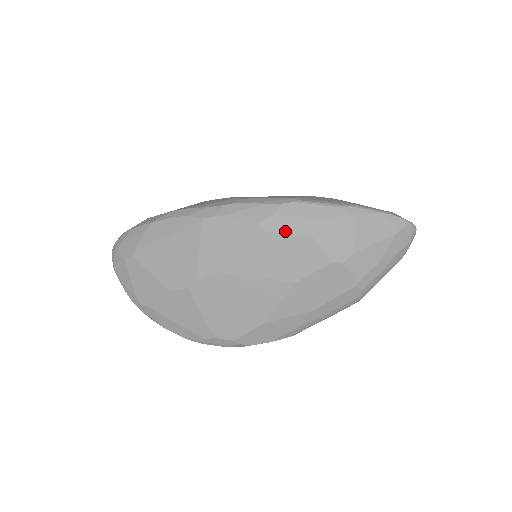
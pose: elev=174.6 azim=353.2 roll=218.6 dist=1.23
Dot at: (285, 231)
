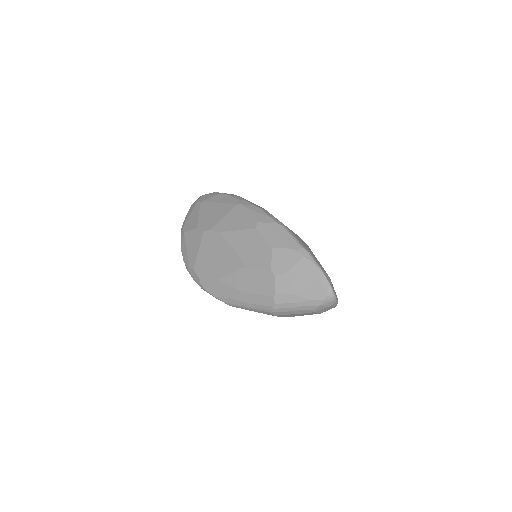
Dot at: (264, 235)
